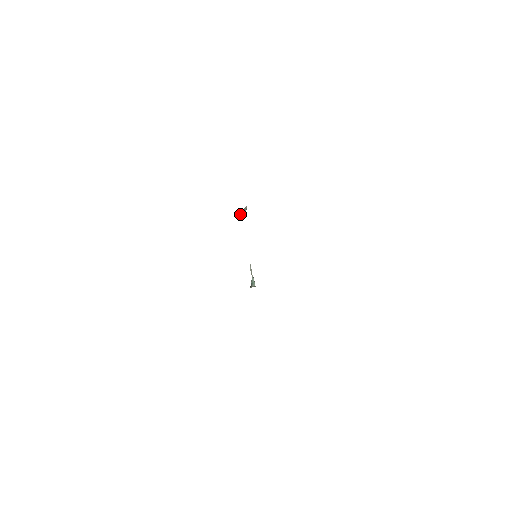
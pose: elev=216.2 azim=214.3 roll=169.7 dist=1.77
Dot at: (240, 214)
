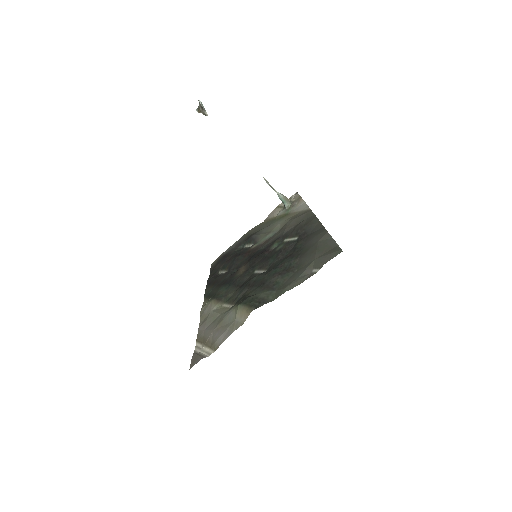
Dot at: (202, 113)
